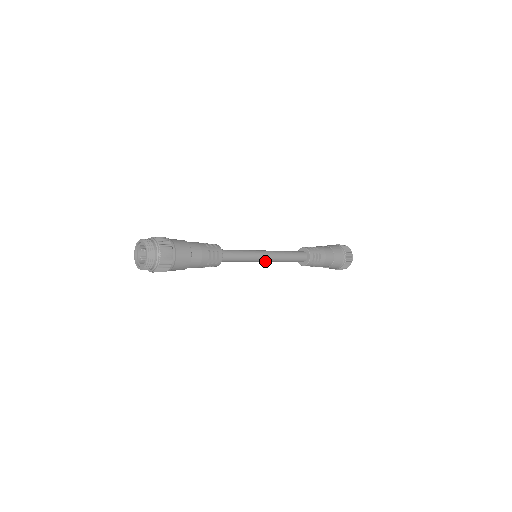
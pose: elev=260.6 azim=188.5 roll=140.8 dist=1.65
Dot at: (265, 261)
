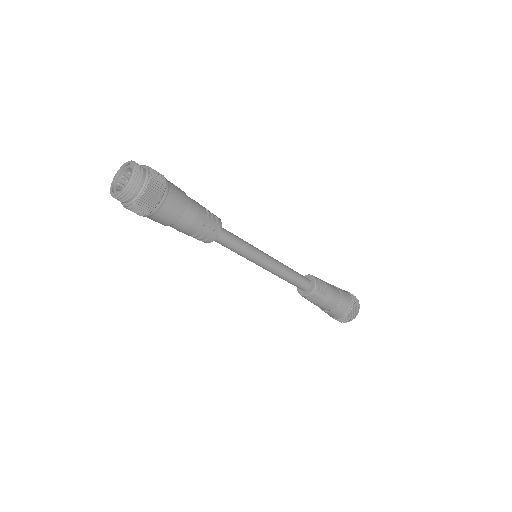
Dot at: occluded
